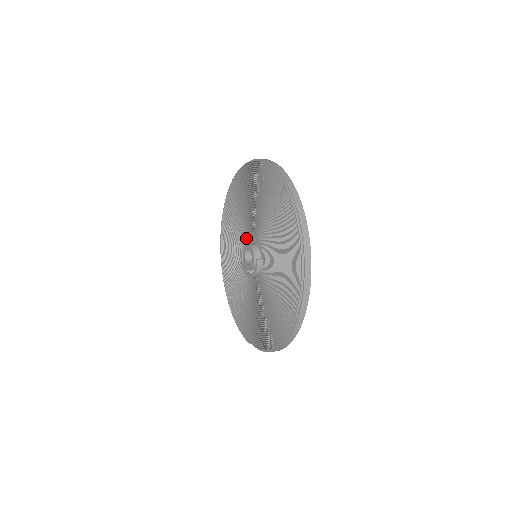
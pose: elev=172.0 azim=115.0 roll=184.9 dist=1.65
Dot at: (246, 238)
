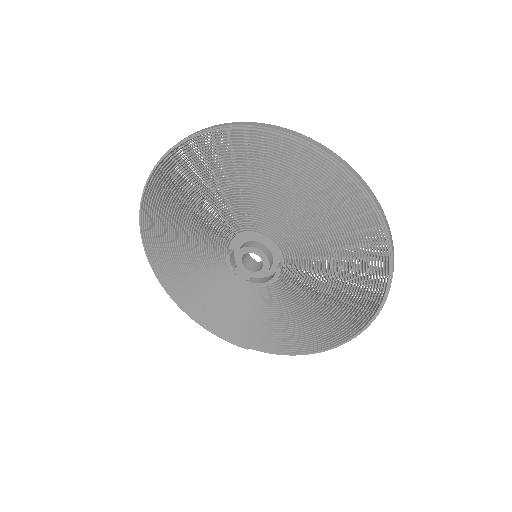
Dot at: (231, 235)
